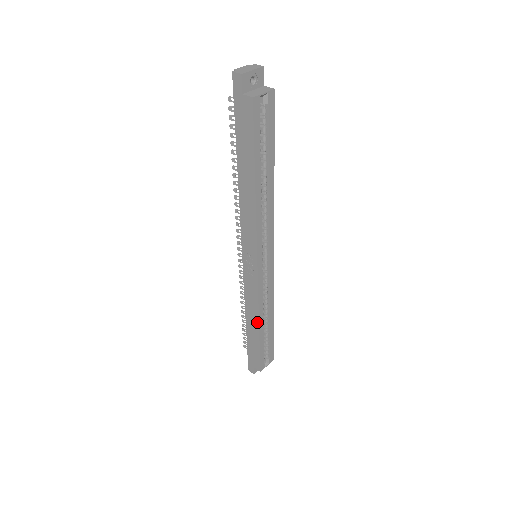
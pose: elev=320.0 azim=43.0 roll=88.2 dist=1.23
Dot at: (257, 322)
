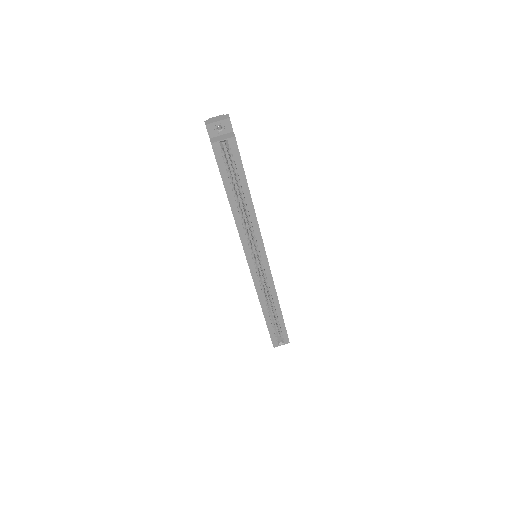
Dot at: (261, 307)
